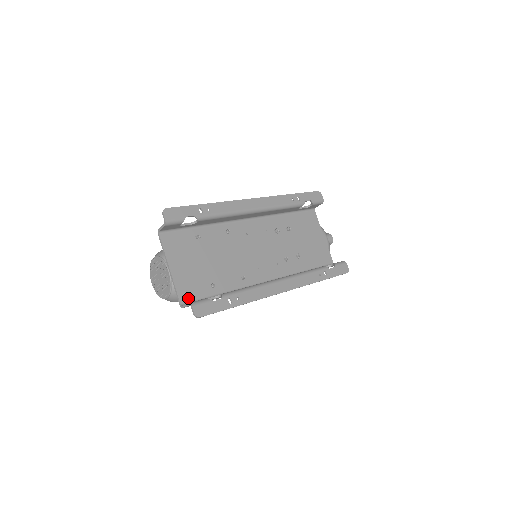
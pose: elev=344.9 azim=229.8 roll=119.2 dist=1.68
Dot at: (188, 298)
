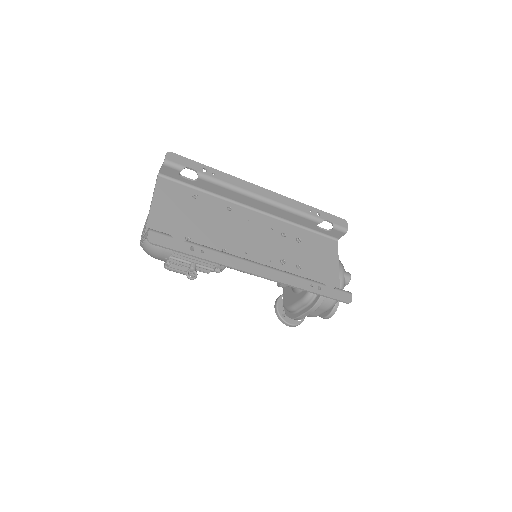
Dot at: occluded
